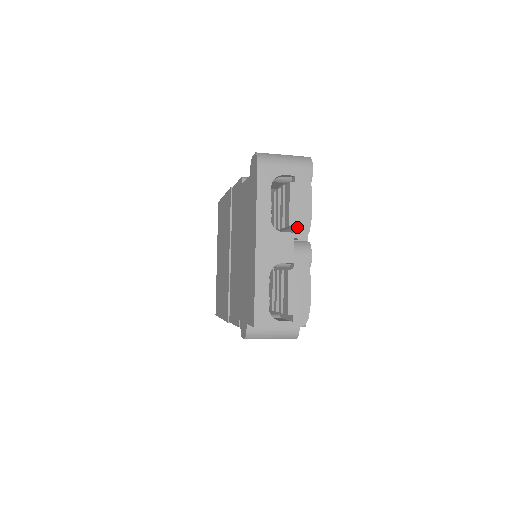
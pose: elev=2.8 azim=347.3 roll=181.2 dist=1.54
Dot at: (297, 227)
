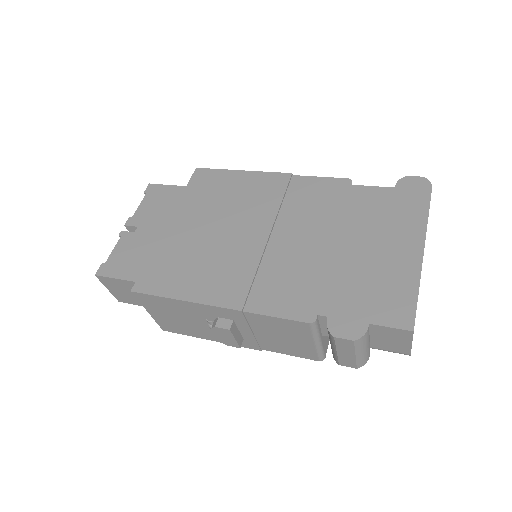
Dot at: occluded
